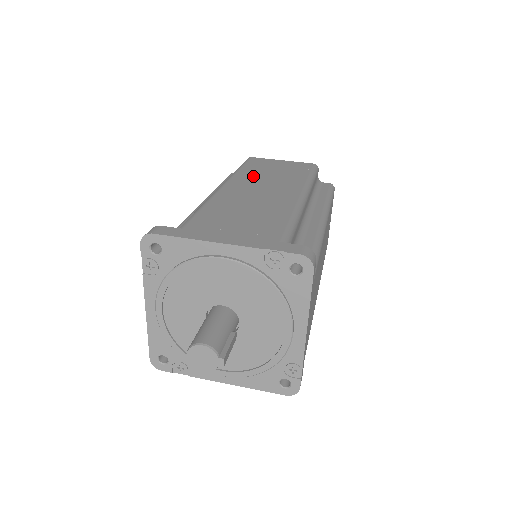
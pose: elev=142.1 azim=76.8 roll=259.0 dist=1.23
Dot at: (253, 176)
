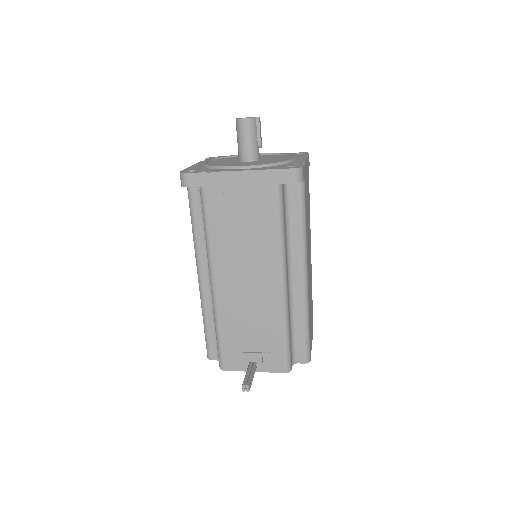
Dot at: occluded
